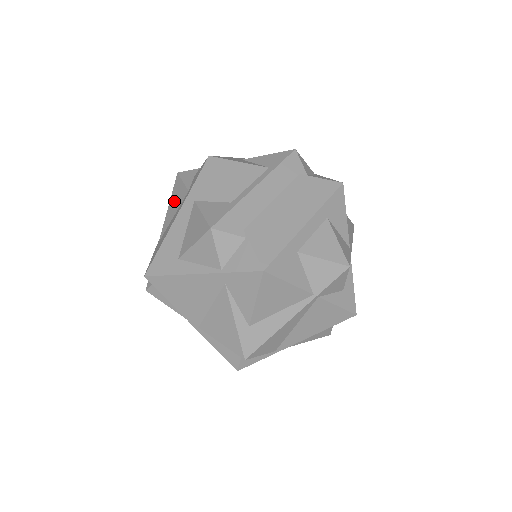
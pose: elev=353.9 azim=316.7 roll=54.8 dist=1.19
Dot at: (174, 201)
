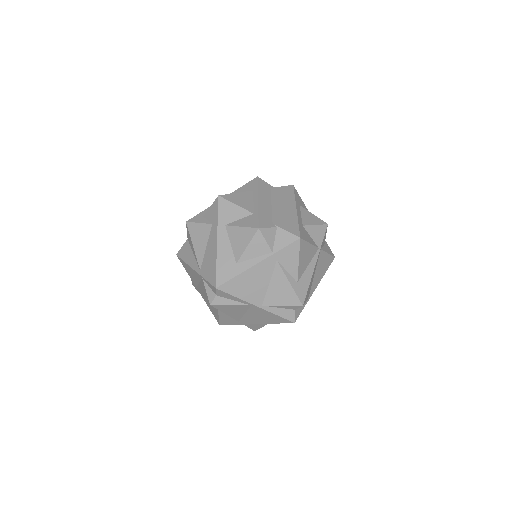
Dot at: (198, 238)
